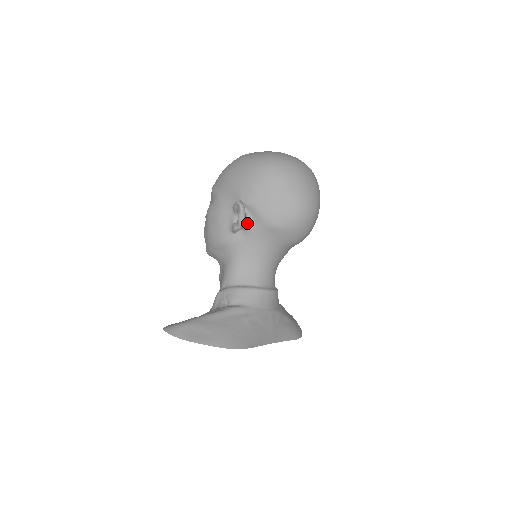
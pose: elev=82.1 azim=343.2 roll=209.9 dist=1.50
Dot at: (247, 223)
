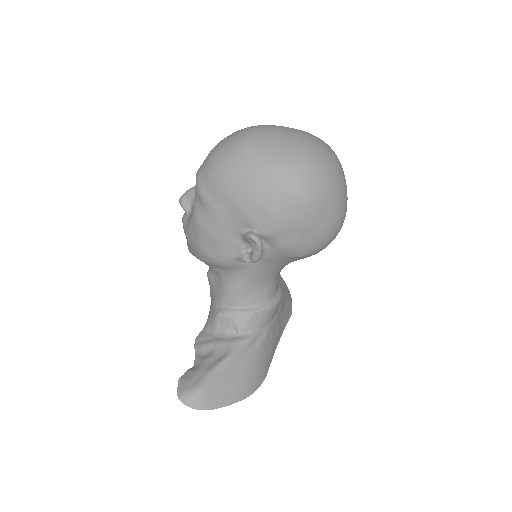
Dot at: (262, 253)
